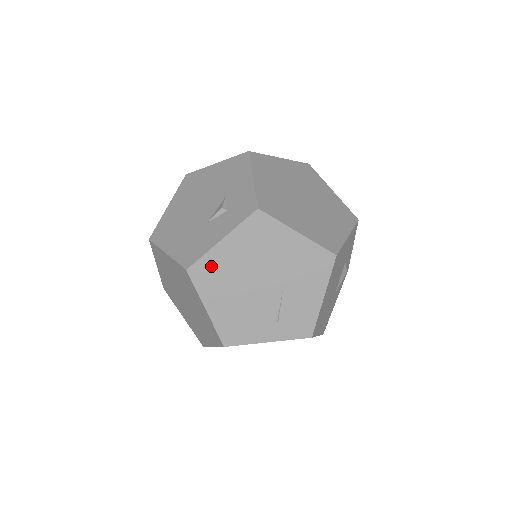
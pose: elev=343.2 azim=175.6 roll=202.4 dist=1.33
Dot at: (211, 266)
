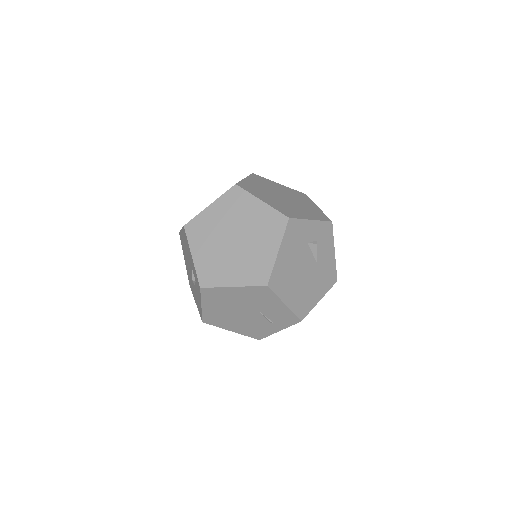
Dot at: (211, 317)
